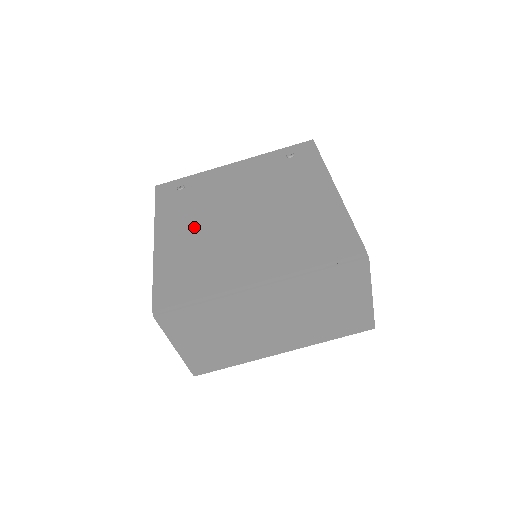
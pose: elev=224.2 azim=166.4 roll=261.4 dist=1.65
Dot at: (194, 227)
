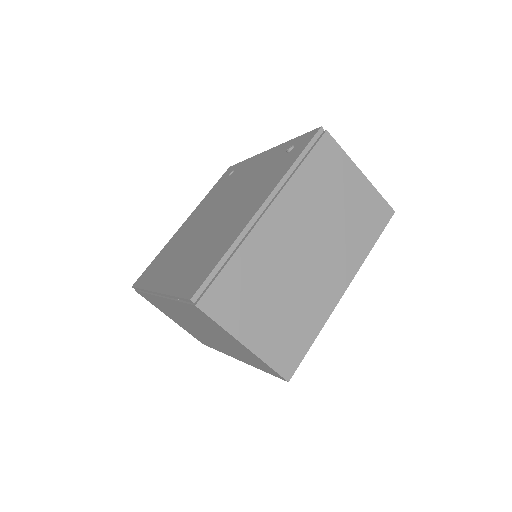
Dot at: (196, 220)
